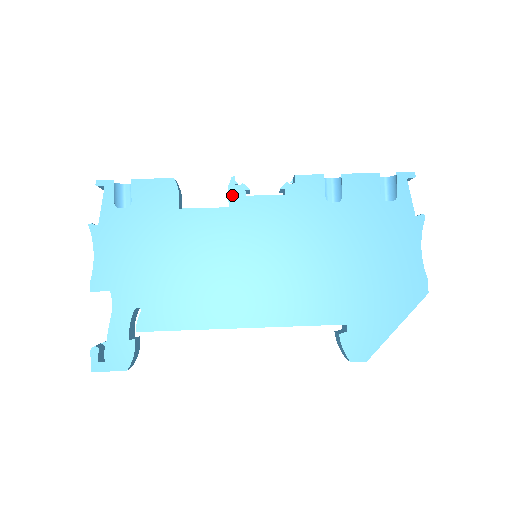
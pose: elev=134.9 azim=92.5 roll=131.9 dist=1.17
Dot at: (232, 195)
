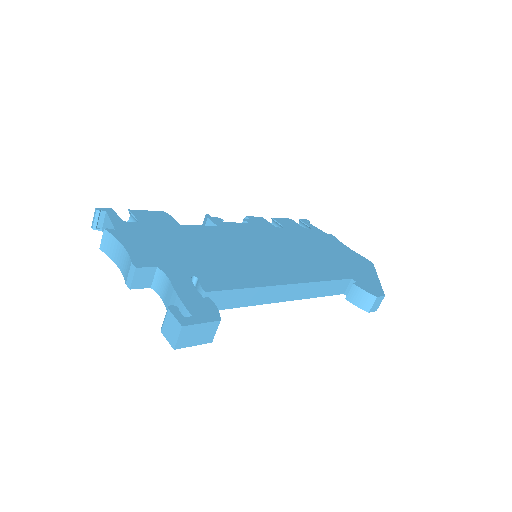
Dot at: (214, 221)
